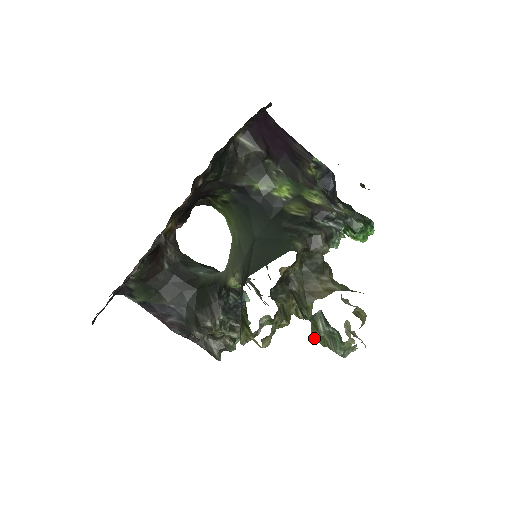
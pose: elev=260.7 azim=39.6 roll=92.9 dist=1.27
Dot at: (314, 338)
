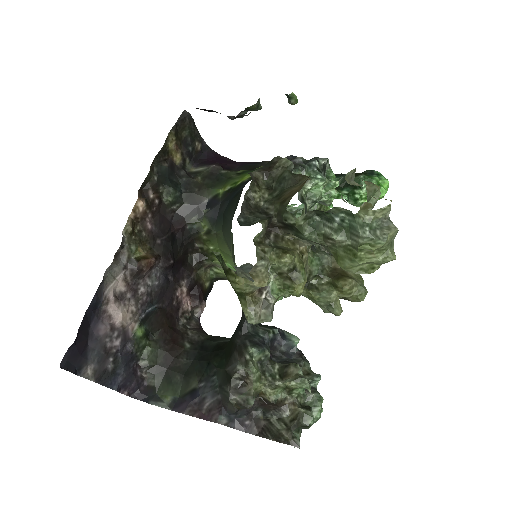
Dot at: (345, 267)
